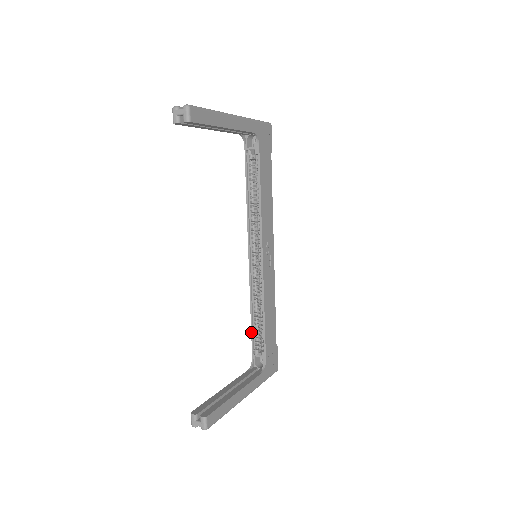
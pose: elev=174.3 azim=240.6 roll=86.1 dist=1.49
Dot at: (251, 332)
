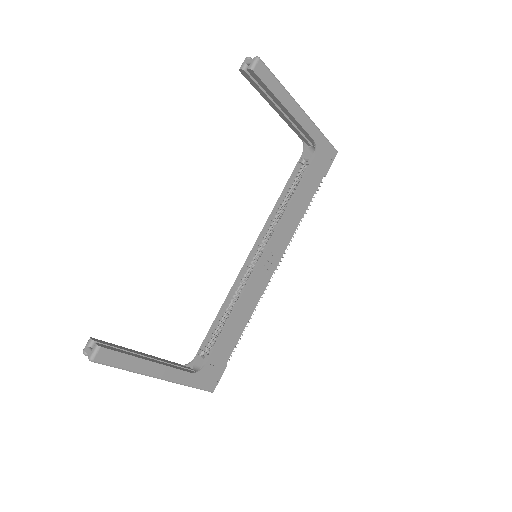
Dot at: (209, 330)
